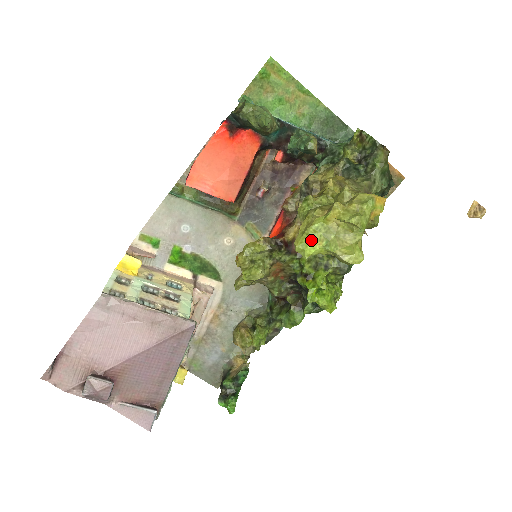
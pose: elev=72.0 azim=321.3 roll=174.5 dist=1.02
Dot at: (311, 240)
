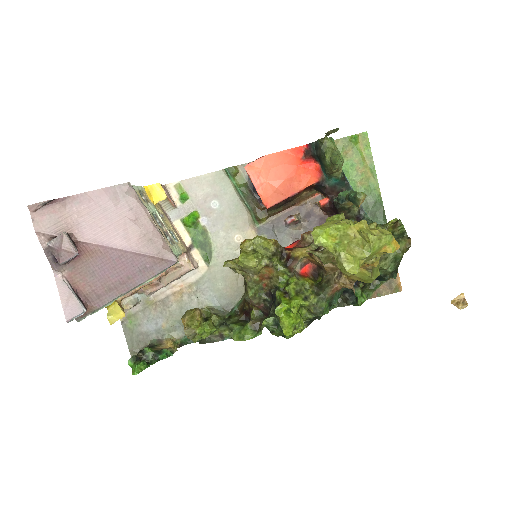
Dot at: (329, 233)
